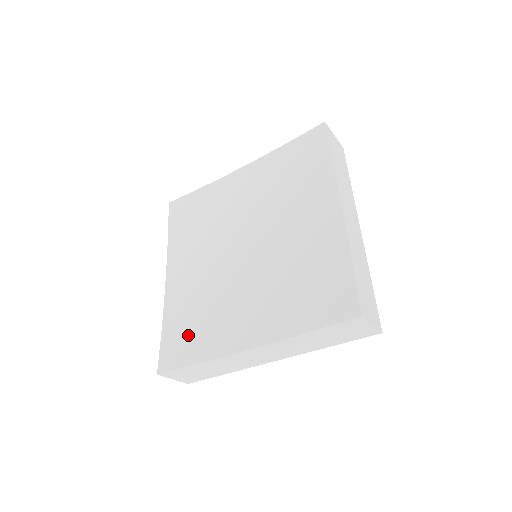
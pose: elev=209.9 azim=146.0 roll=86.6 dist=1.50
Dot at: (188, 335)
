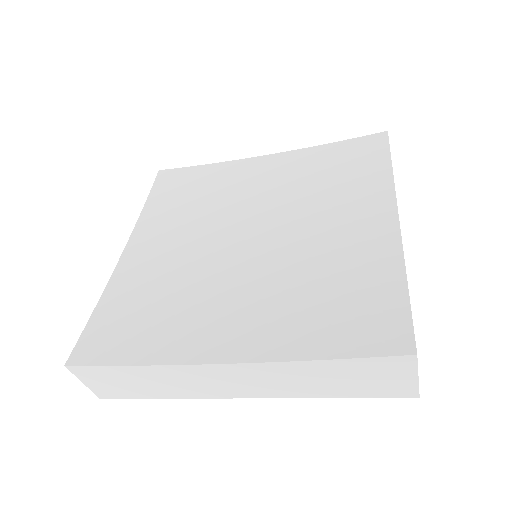
Dot at: (132, 324)
